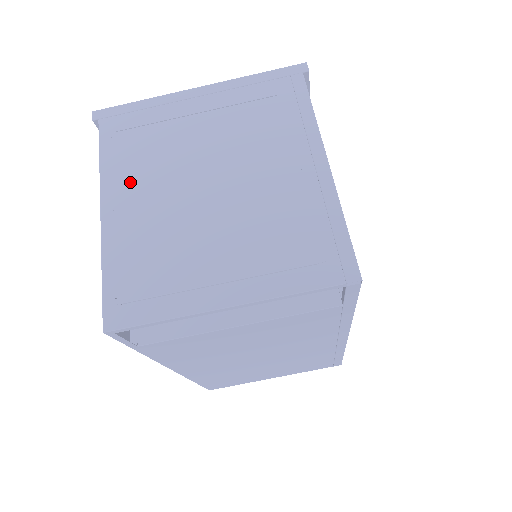
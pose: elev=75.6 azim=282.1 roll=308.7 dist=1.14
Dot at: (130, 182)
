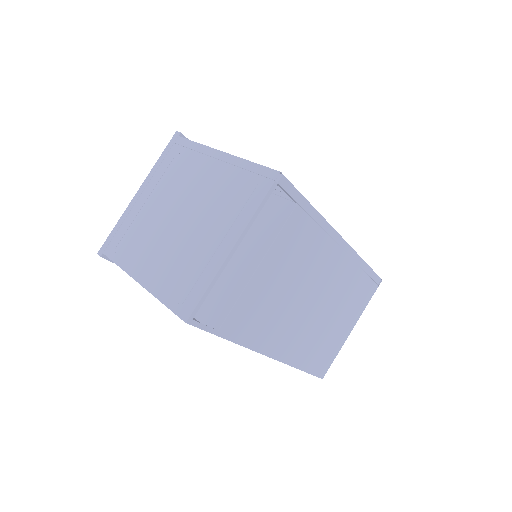
Dot at: (141, 257)
